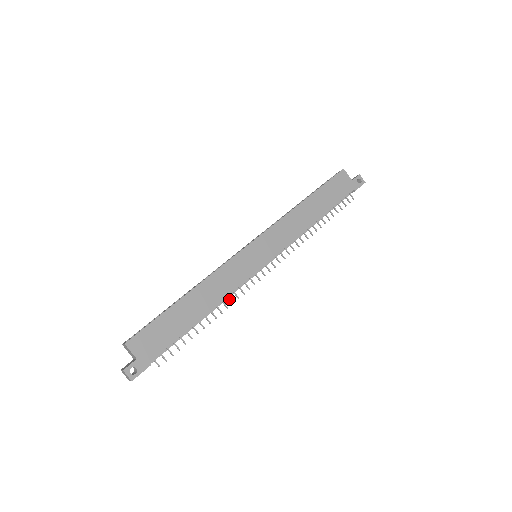
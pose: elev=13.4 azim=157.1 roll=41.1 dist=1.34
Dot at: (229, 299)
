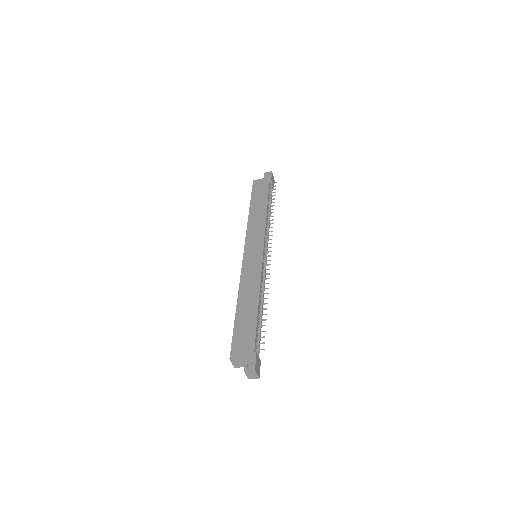
Dot at: (264, 284)
